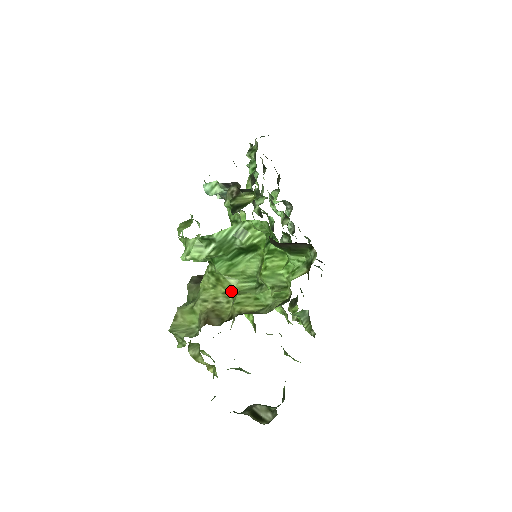
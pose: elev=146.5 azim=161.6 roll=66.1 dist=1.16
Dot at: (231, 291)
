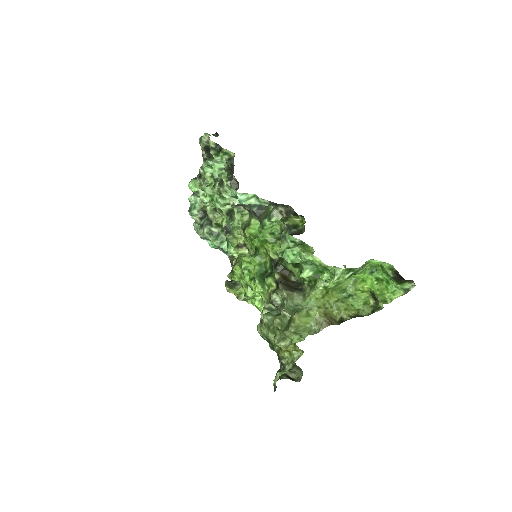
Dot at: (333, 300)
